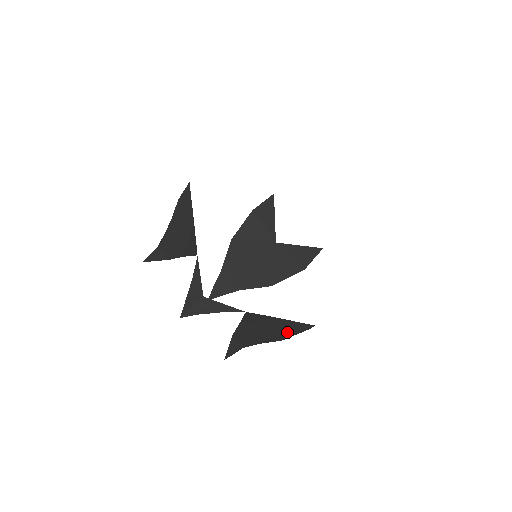
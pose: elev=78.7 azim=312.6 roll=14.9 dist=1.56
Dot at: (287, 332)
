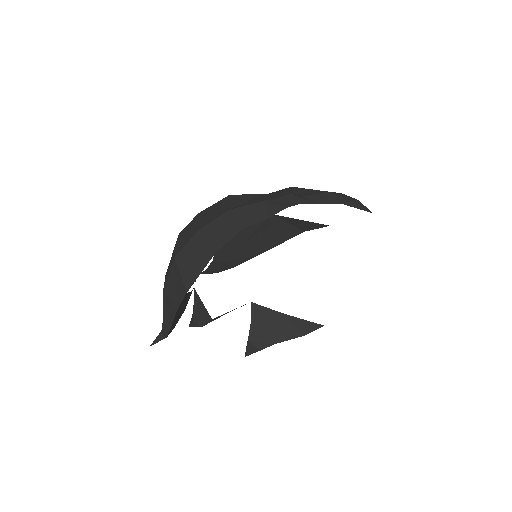
Dot at: (299, 334)
